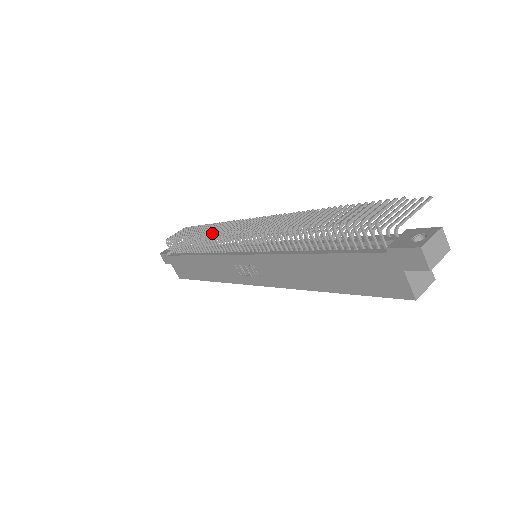
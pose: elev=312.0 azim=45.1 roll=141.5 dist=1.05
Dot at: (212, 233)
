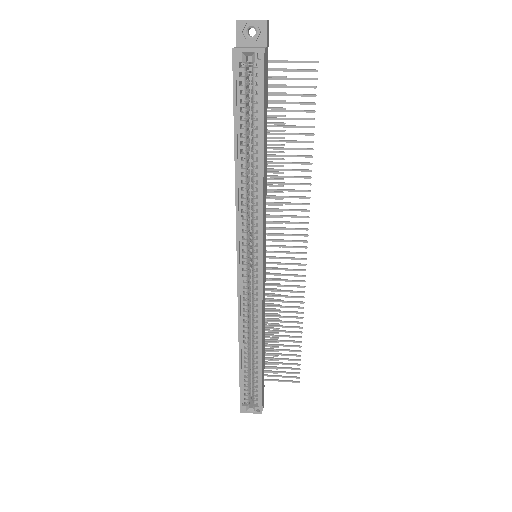
Dot at: occluded
